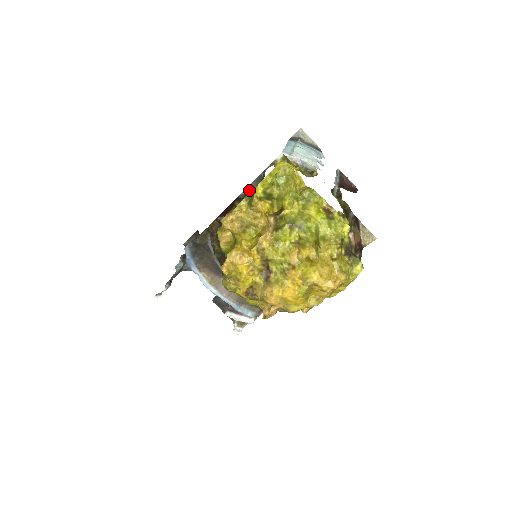
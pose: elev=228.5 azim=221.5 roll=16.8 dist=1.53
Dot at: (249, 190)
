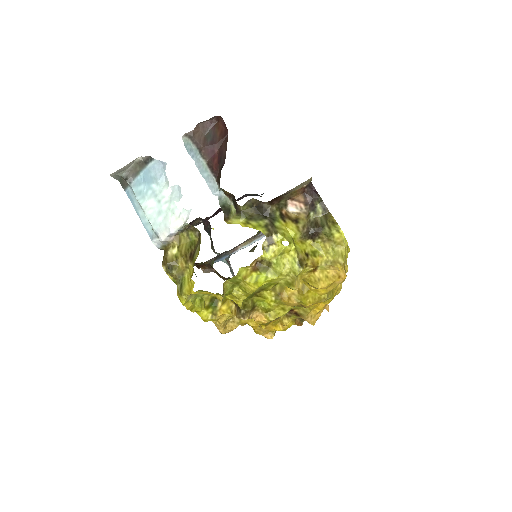
Dot at: occluded
